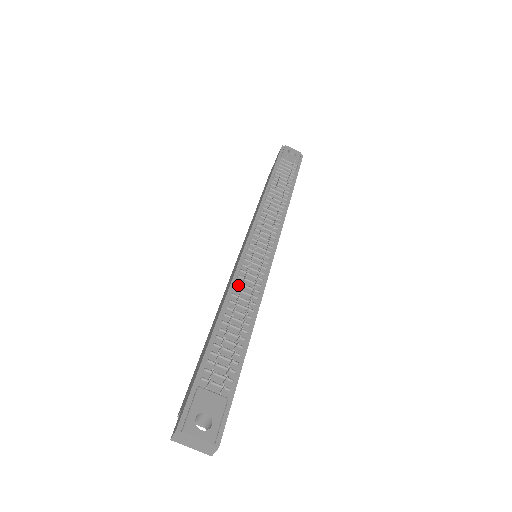
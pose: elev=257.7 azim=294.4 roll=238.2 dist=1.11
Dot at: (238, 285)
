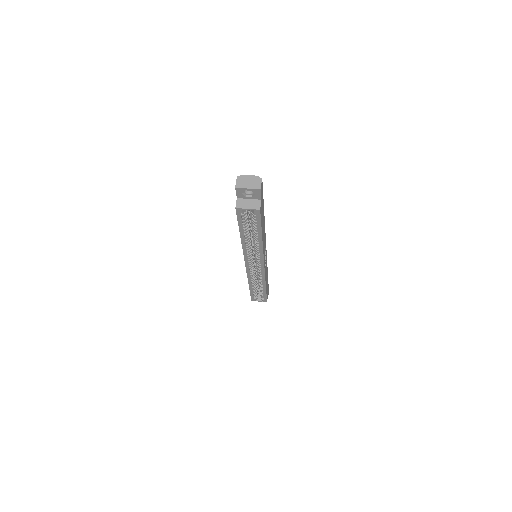
Dot at: occluded
